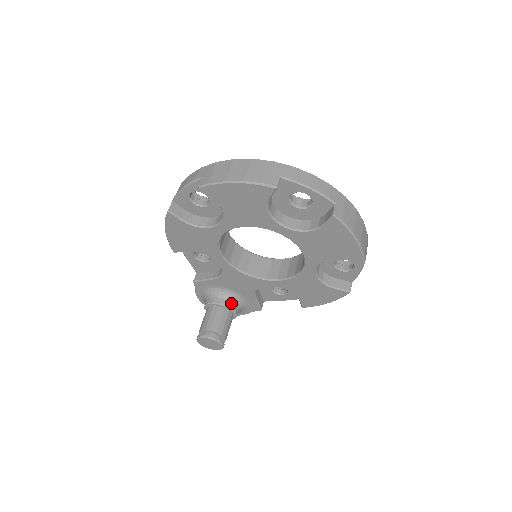
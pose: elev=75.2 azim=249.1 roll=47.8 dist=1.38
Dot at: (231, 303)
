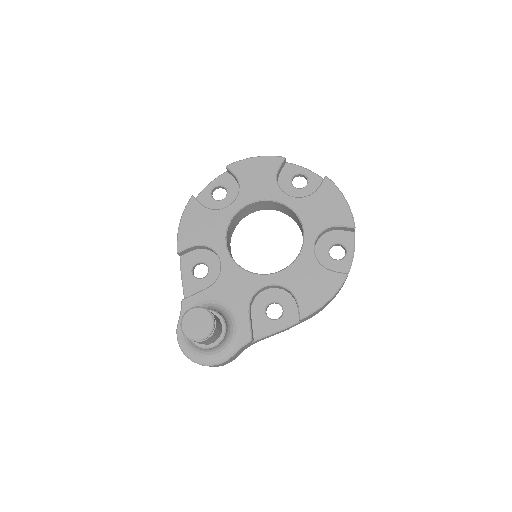
Dot at: (222, 315)
